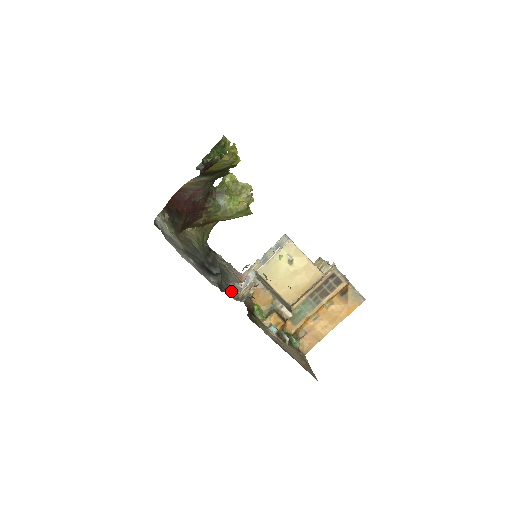
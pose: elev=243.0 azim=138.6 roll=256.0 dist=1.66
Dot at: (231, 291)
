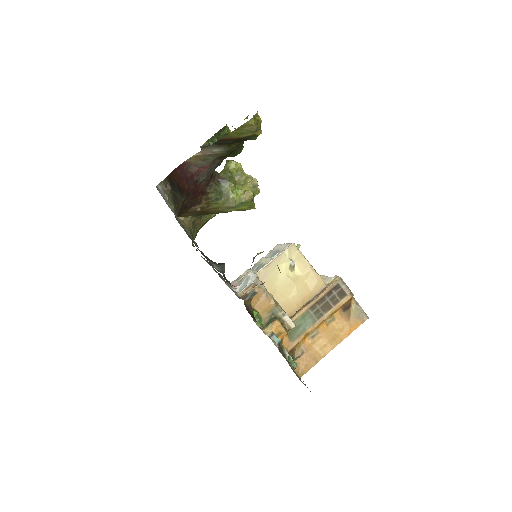
Dot at: occluded
